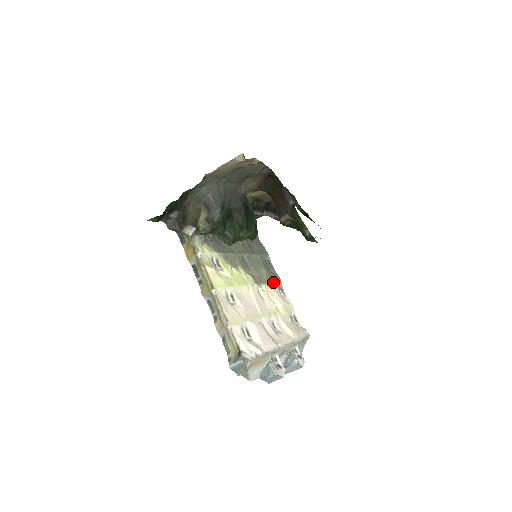
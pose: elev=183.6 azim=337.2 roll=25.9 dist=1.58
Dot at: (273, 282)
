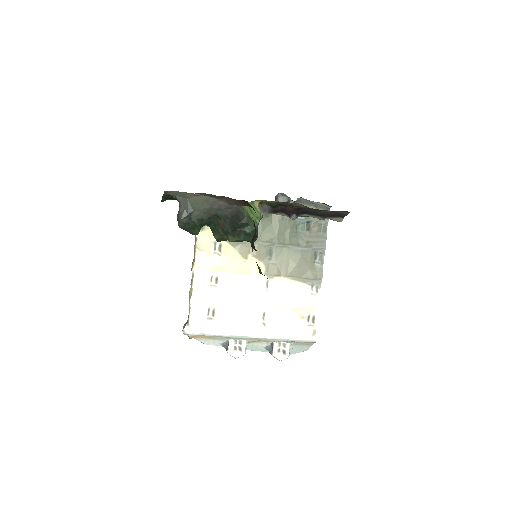
Dot at: (303, 278)
